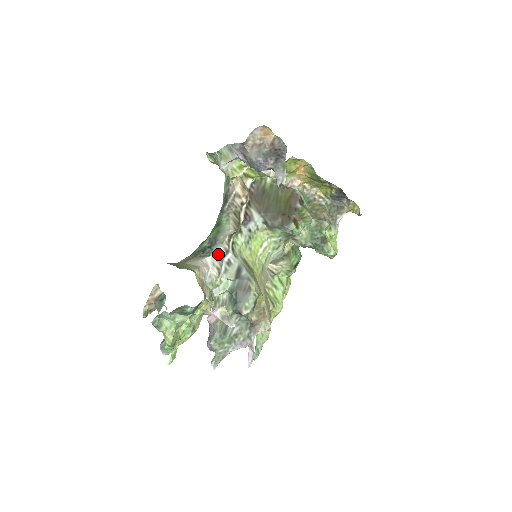
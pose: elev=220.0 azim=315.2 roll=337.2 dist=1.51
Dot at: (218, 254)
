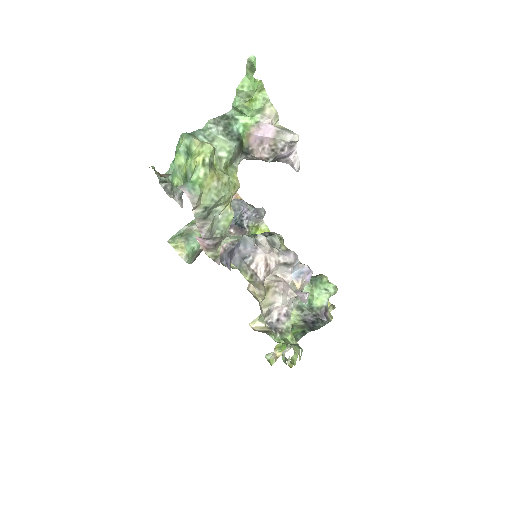
Dot at: occluded
